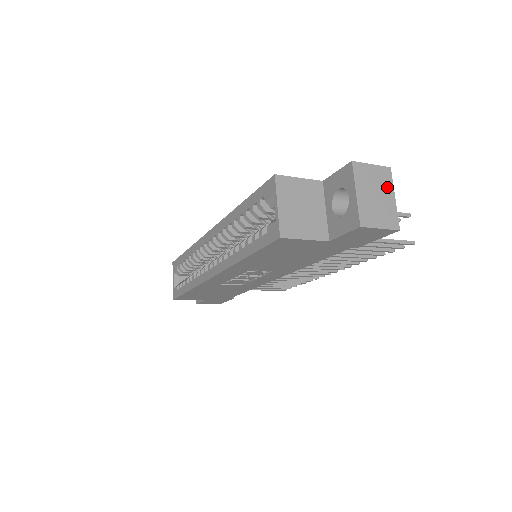
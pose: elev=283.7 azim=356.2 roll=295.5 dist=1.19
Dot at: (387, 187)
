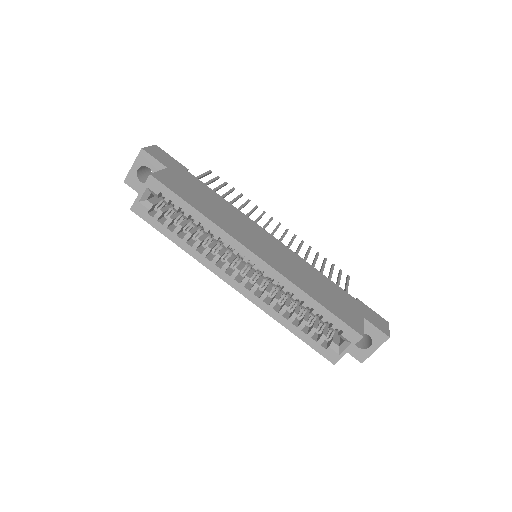
Dot at: occluded
